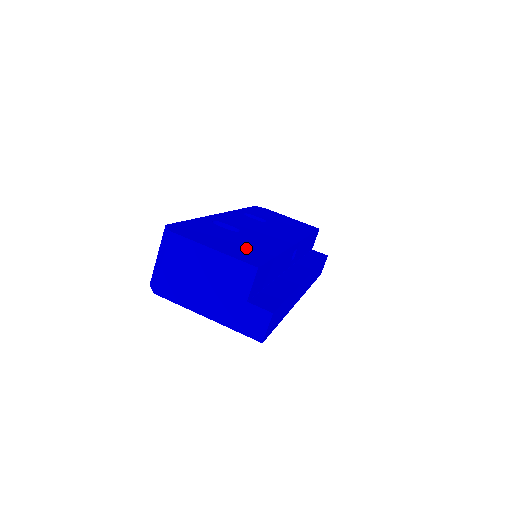
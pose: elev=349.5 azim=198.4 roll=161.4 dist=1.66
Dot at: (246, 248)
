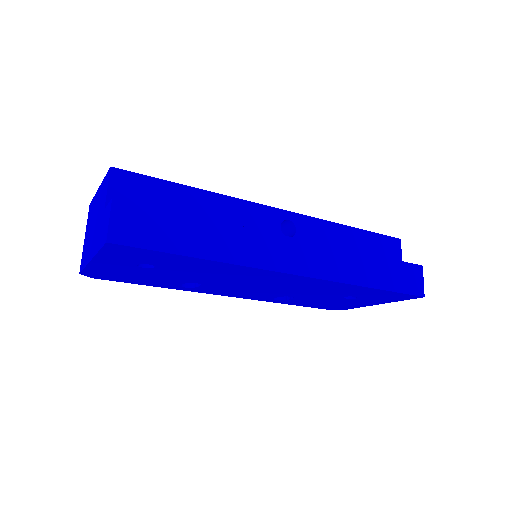
Dot at: occluded
